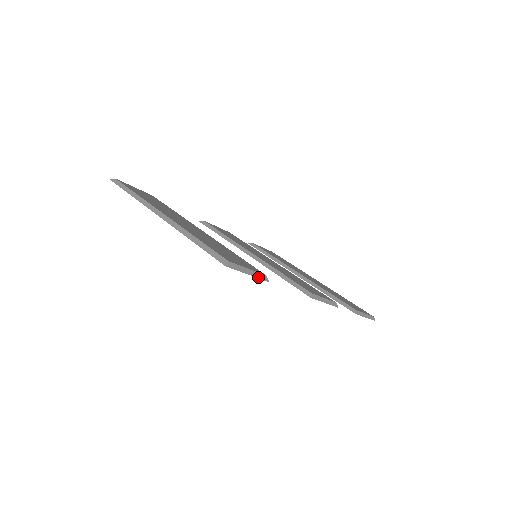
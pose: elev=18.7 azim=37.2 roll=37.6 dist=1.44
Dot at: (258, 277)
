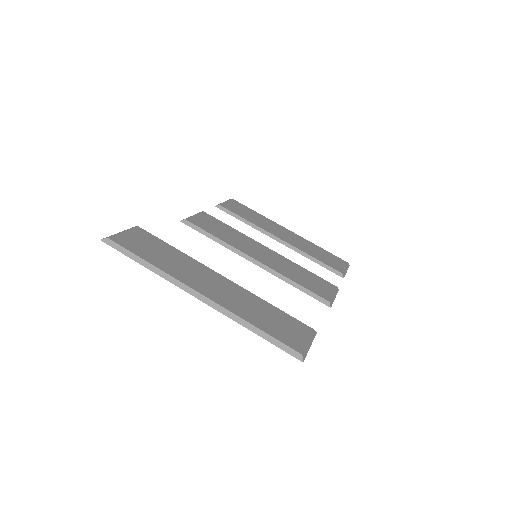
Dot at: (313, 339)
